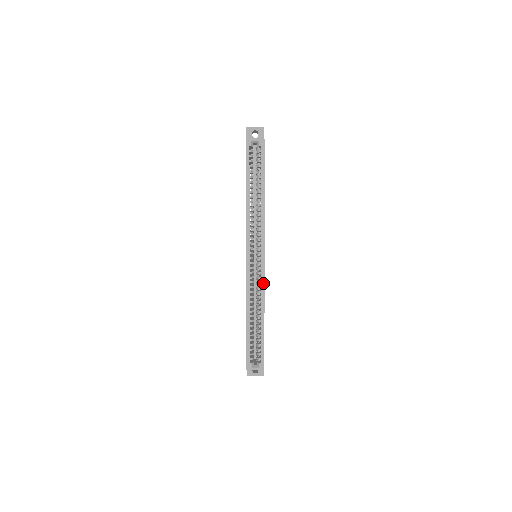
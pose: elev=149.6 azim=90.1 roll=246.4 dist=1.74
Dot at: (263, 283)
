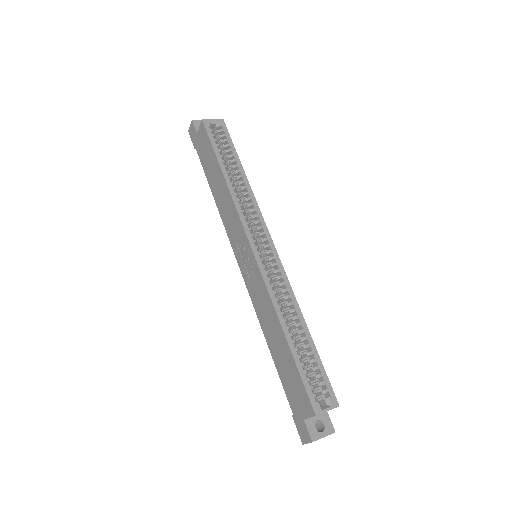
Dot at: (285, 277)
